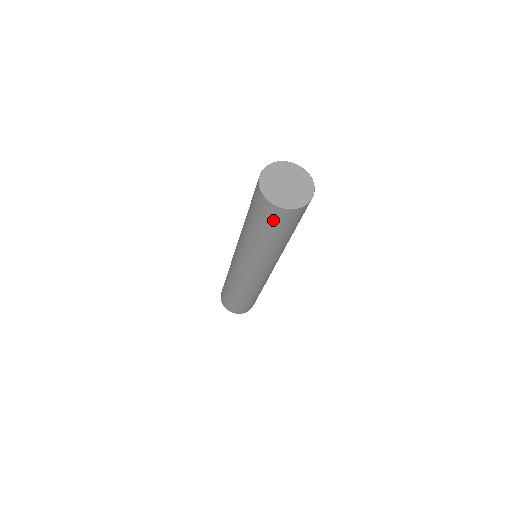
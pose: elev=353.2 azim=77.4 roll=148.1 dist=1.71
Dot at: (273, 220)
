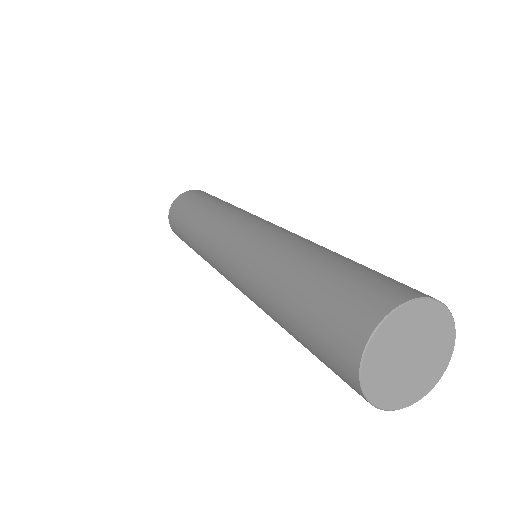
Dot at: occluded
